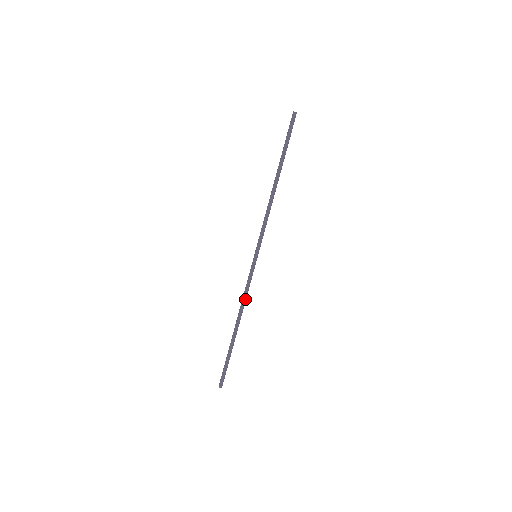
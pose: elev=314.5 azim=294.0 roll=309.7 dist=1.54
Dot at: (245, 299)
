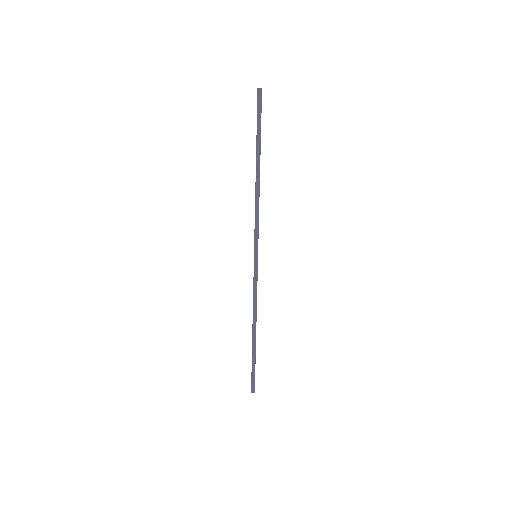
Dot at: (255, 302)
